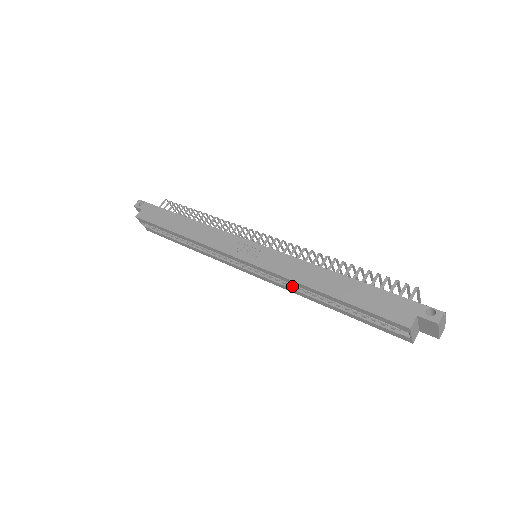
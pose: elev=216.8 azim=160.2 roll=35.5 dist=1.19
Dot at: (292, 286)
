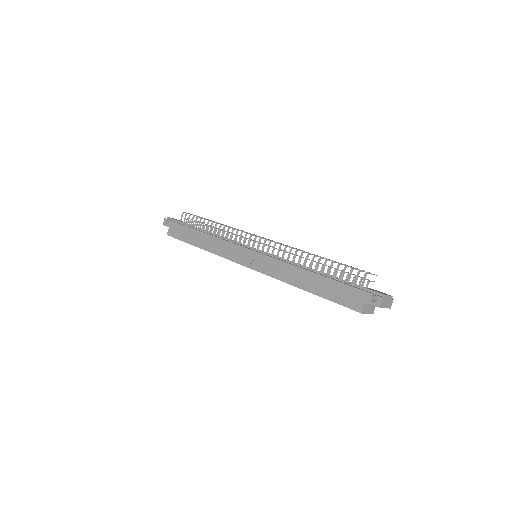
Dot at: occluded
